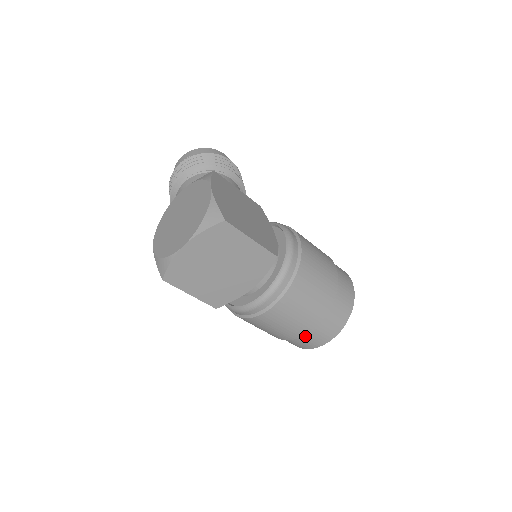
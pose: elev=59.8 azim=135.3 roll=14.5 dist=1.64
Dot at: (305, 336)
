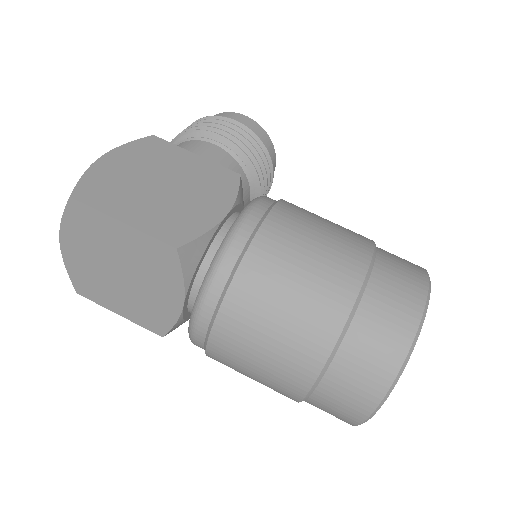
Dot at: (313, 399)
